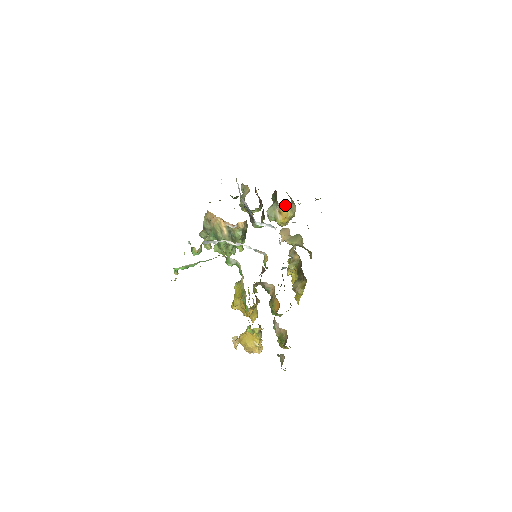
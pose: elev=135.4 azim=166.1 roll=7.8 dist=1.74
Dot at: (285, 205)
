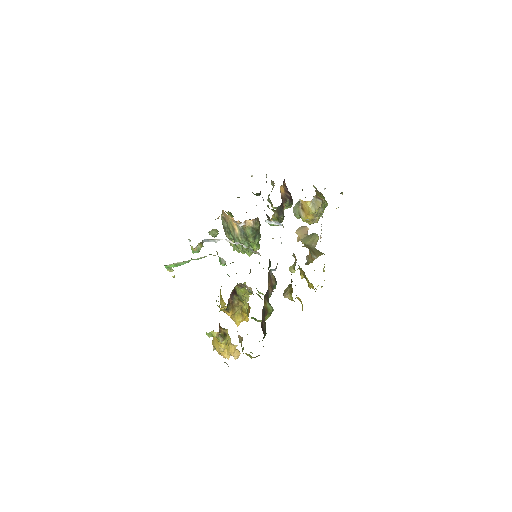
Dot at: (305, 201)
